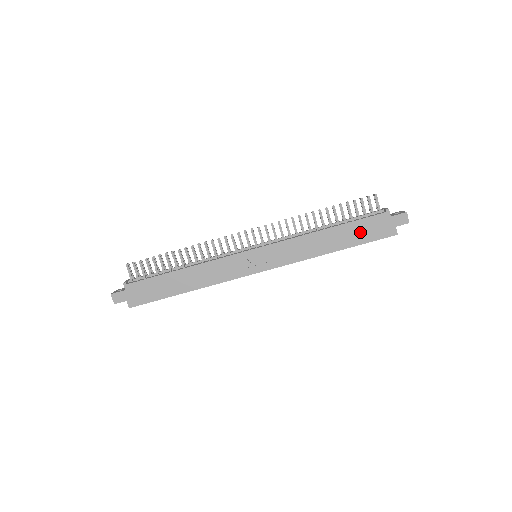
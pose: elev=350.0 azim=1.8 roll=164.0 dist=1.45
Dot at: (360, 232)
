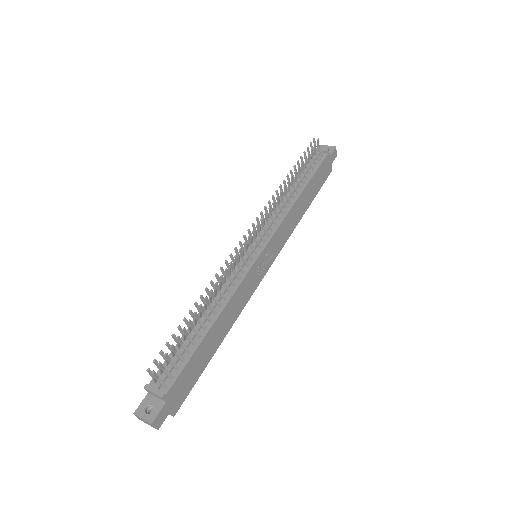
Dot at: (317, 182)
